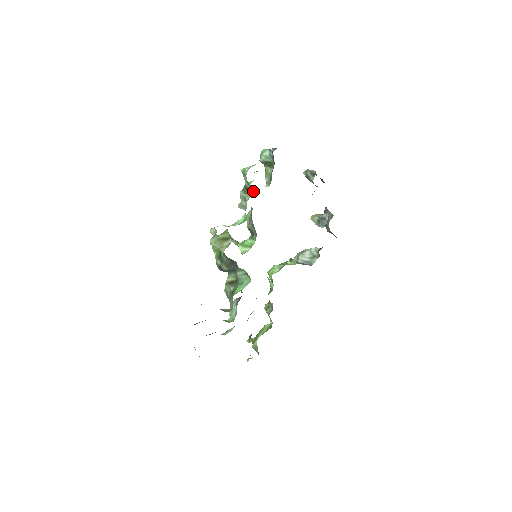
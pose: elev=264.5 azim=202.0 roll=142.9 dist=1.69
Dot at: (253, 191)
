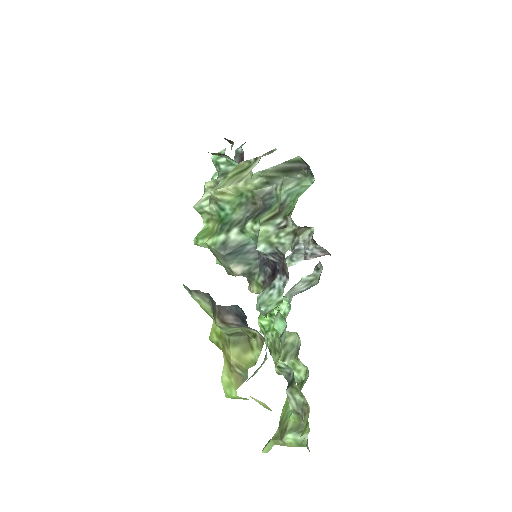
Dot at: occluded
